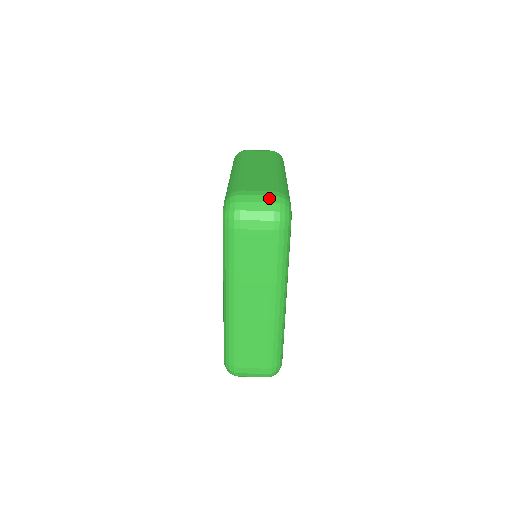
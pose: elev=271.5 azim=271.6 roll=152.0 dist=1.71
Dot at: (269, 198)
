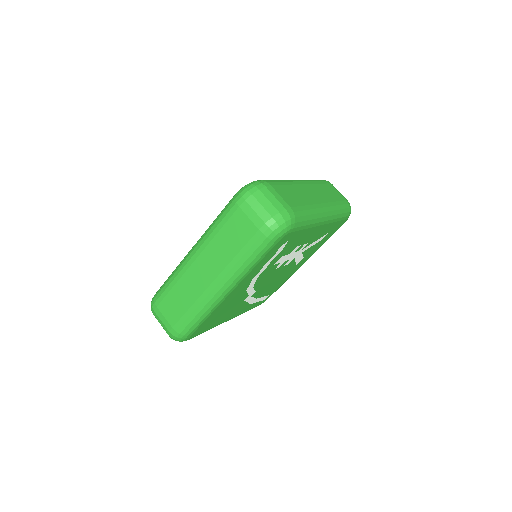
Dot at: (280, 206)
